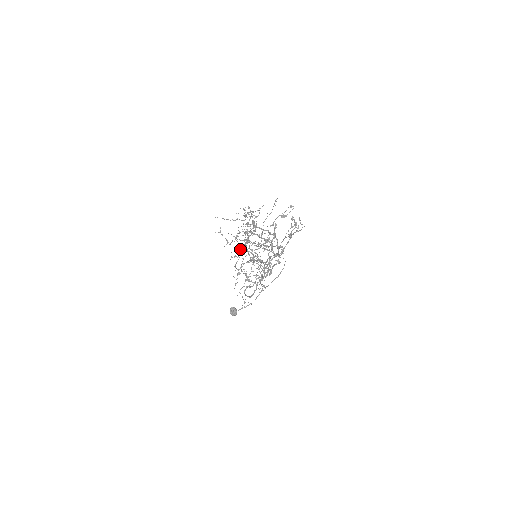
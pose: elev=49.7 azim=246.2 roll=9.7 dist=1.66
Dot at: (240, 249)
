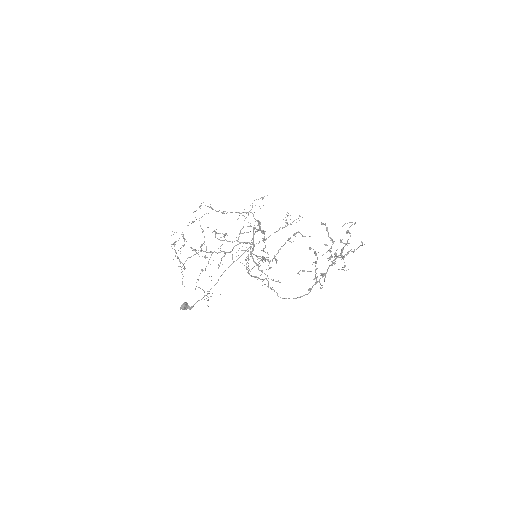
Dot at: (263, 259)
